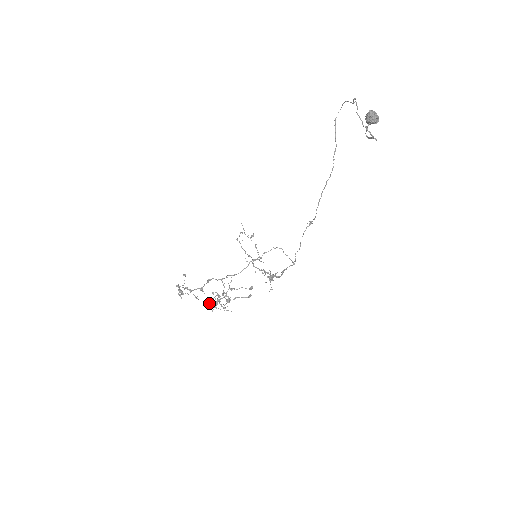
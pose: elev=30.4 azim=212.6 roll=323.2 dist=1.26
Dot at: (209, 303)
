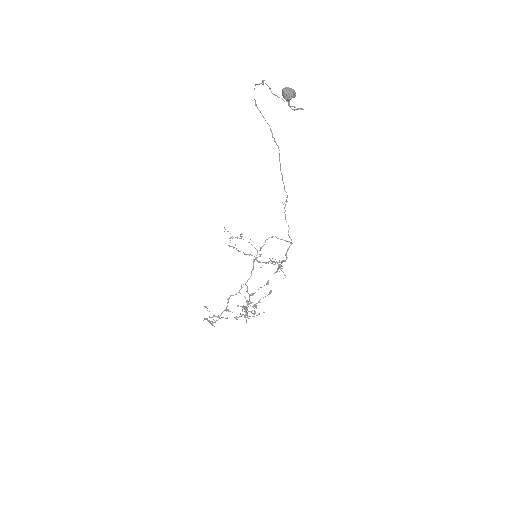
Dot at: (240, 316)
